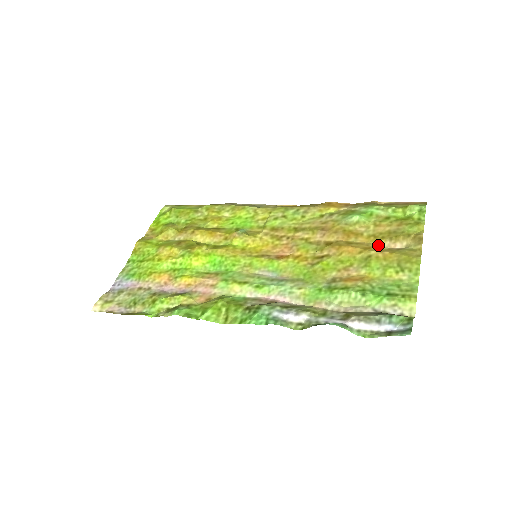
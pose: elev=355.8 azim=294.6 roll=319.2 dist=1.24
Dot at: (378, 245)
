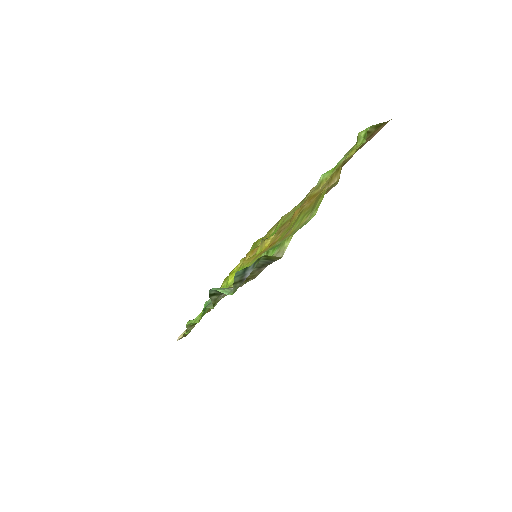
Dot at: occluded
